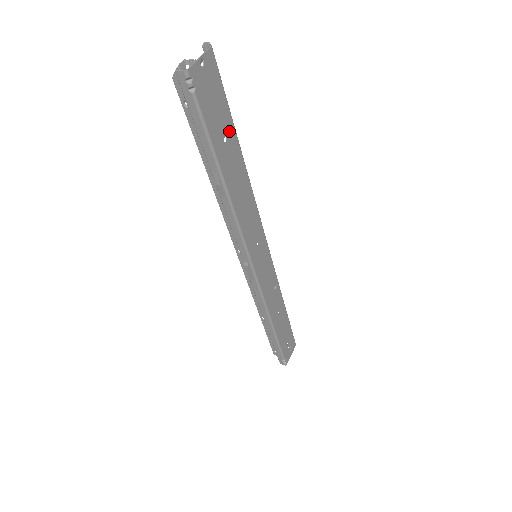
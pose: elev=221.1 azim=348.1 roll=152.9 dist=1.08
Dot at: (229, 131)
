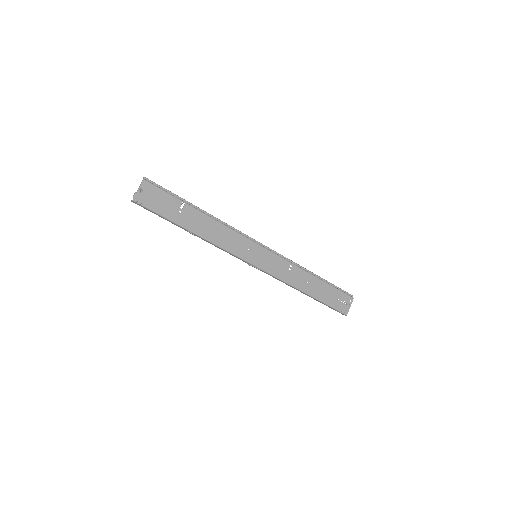
Dot at: (187, 203)
